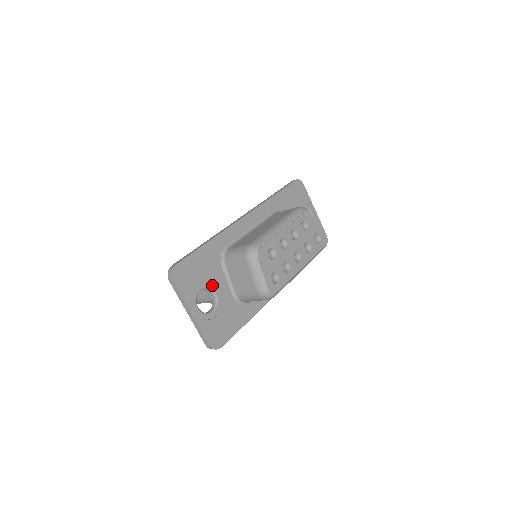
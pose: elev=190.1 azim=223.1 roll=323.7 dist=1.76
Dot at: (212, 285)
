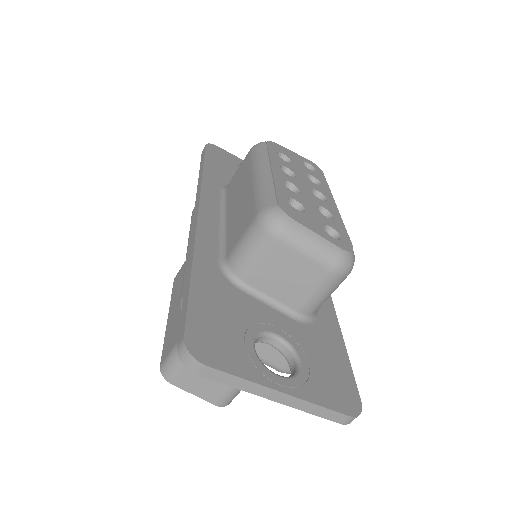
Dot at: (259, 326)
